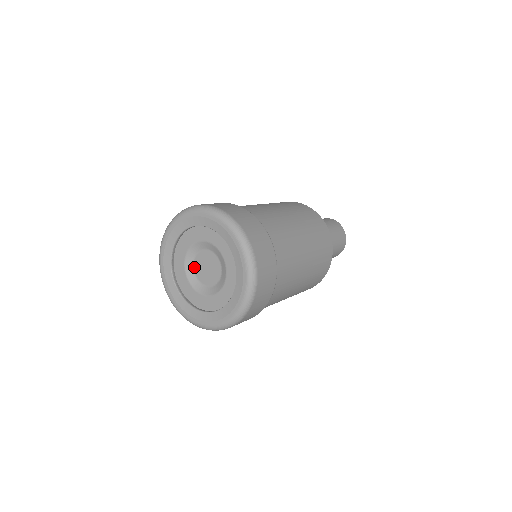
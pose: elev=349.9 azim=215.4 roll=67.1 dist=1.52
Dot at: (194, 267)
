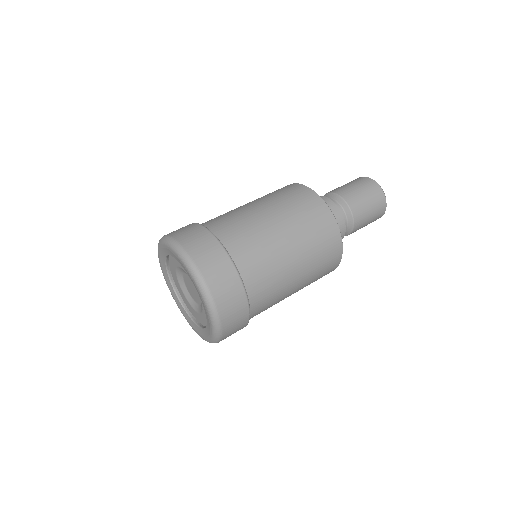
Dot at: (188, 290)
